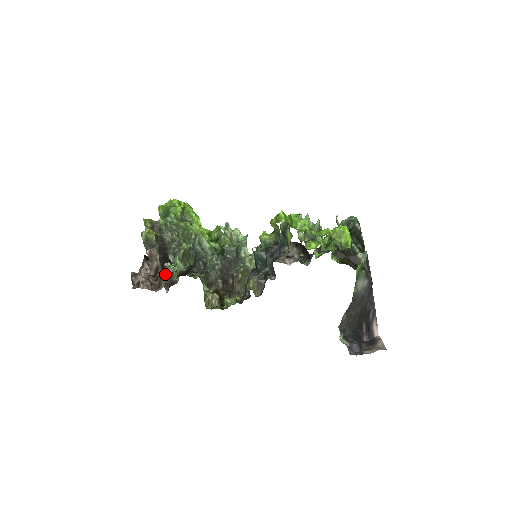
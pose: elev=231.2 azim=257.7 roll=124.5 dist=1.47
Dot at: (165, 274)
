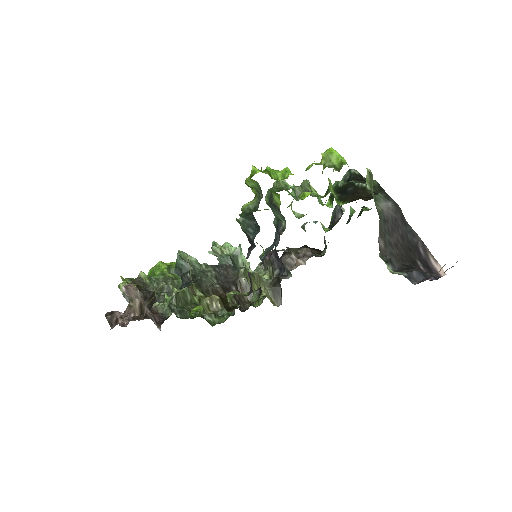
Dot at: (154, 313)
